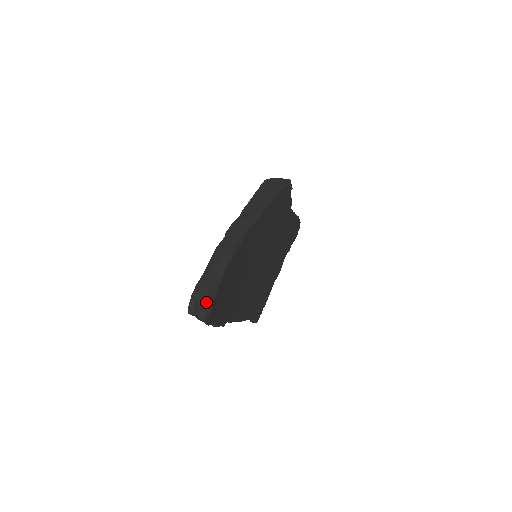
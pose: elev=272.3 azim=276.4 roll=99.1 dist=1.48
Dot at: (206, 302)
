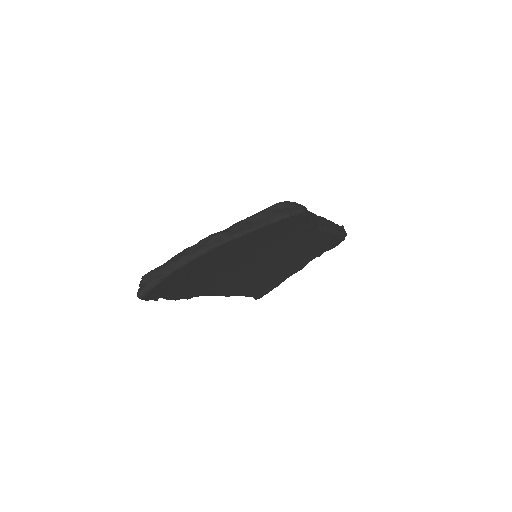
Dot at: (144, 288)
